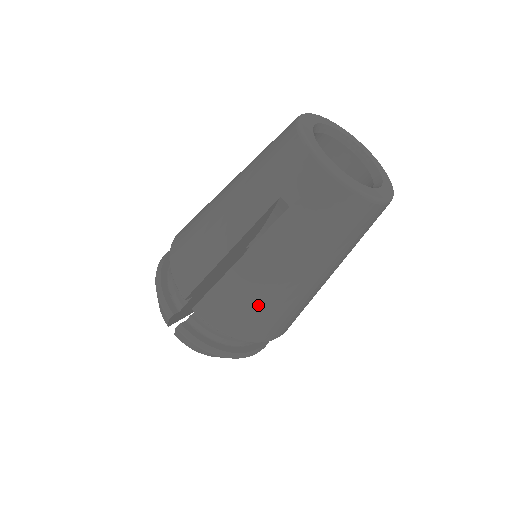
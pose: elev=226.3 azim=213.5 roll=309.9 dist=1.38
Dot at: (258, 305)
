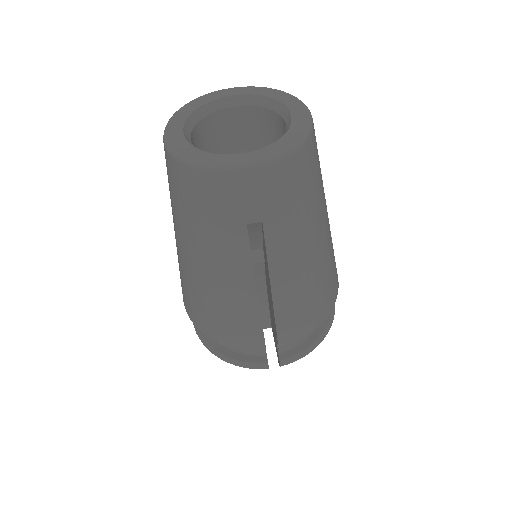
Dot at: (316, 290)
